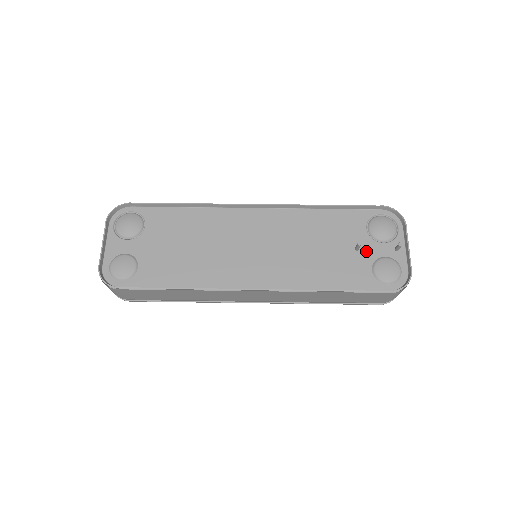
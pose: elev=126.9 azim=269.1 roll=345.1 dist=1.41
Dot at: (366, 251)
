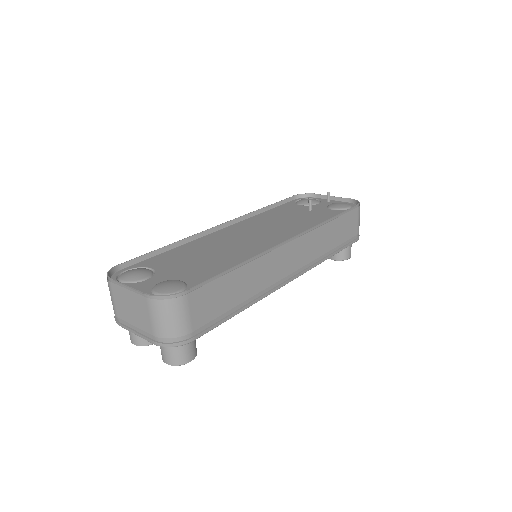
Dot at: (316, 208)
